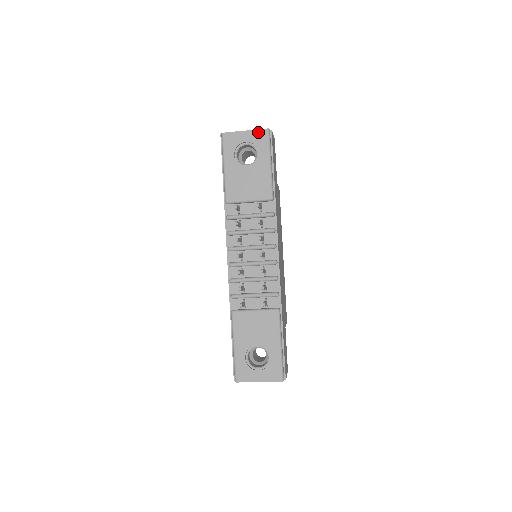
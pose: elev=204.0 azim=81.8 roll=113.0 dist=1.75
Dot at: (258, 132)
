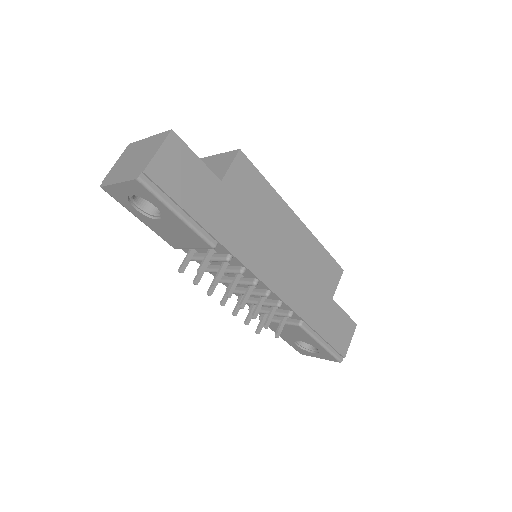
Dot at: (131, 184)
